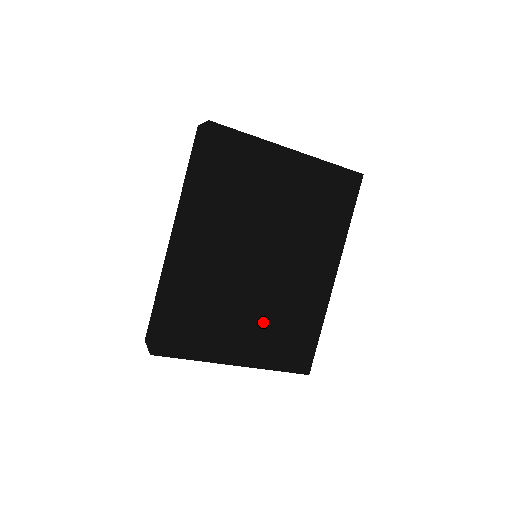
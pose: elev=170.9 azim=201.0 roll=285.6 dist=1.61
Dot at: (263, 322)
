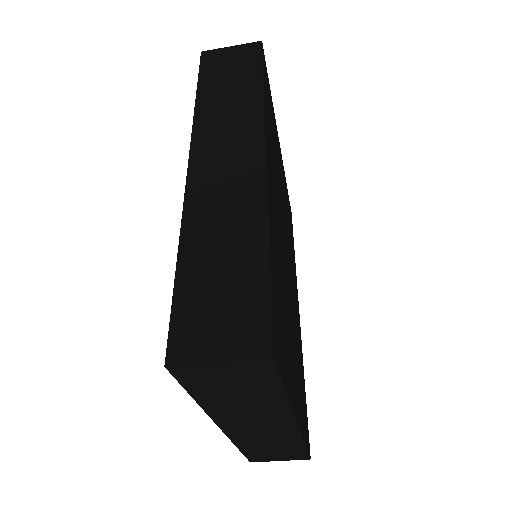
Dot at: (295, 350)
